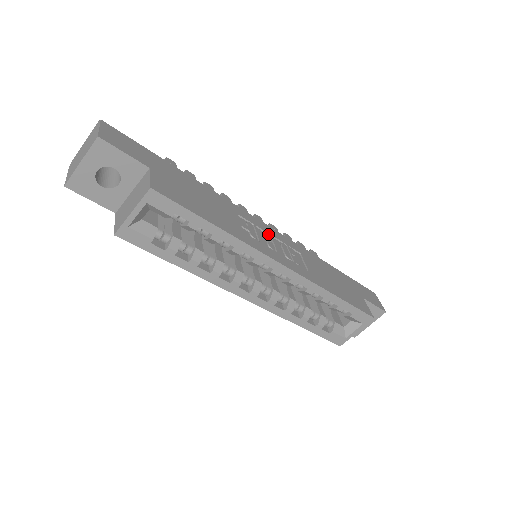
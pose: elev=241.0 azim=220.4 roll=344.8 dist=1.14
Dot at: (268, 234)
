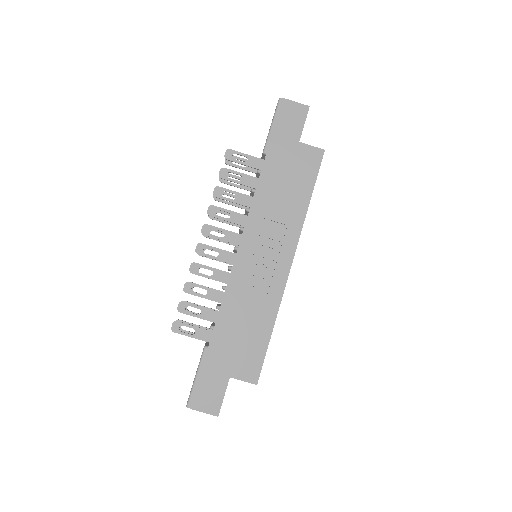
Dot at: (253, 258)
